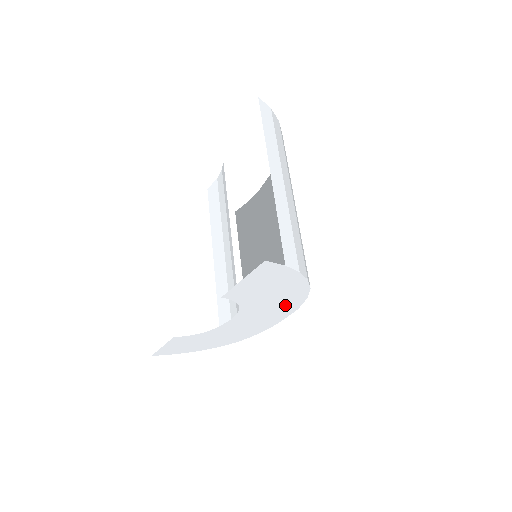
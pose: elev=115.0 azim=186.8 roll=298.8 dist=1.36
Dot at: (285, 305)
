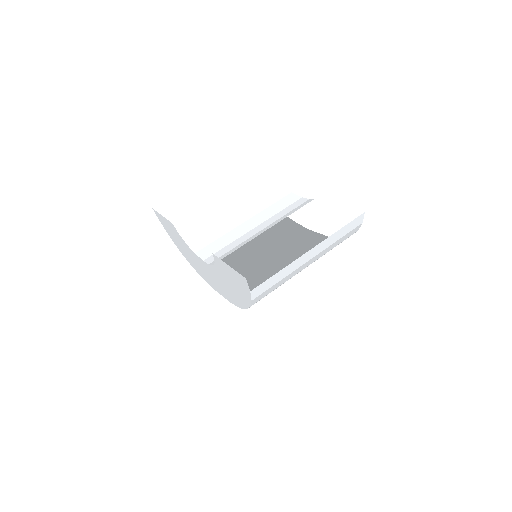
Dot at: (230, 295)
